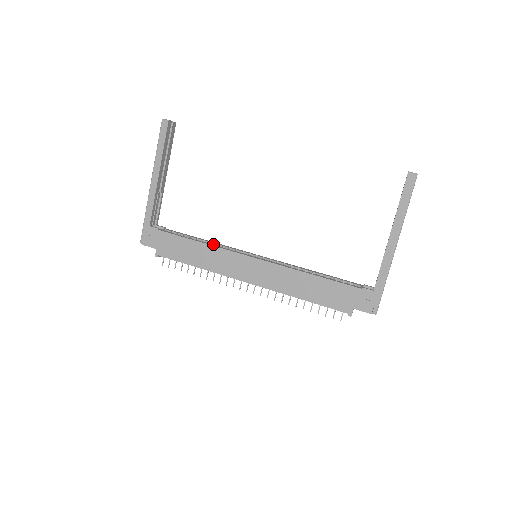
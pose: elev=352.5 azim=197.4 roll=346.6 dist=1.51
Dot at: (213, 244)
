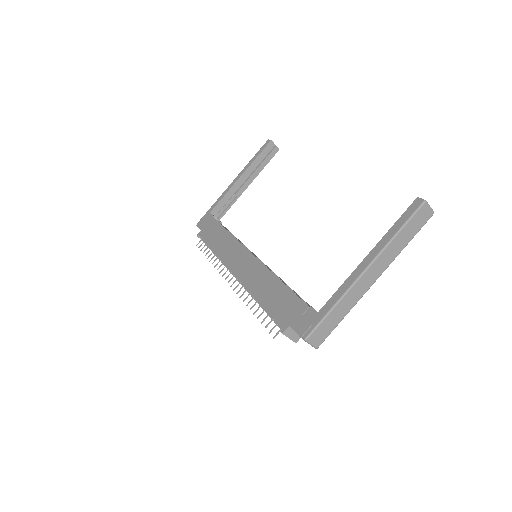
Dot at: occluded
